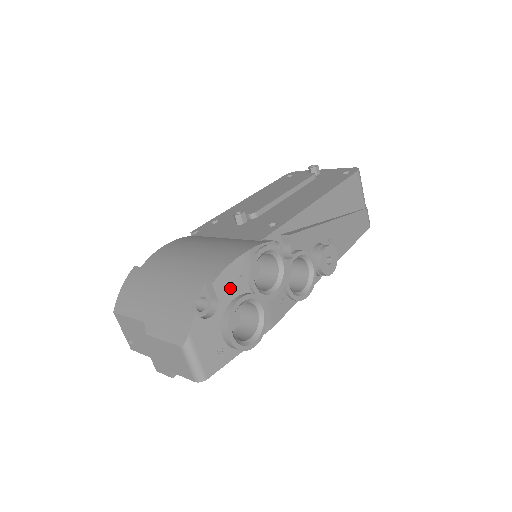
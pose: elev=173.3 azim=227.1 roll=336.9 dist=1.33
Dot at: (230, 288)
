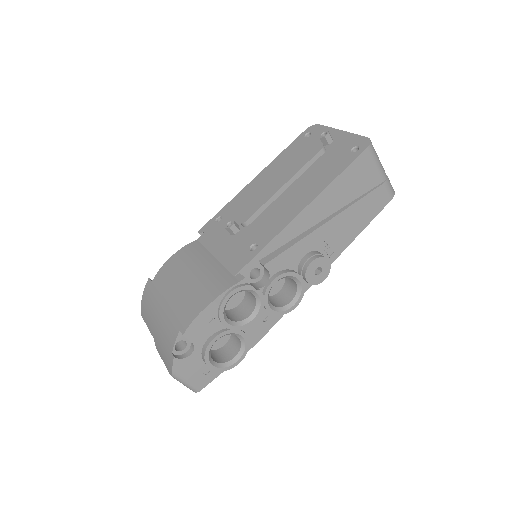
Dot at: (202, 332)
